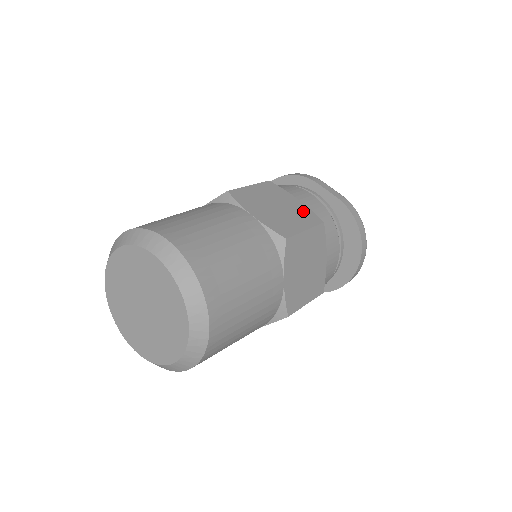
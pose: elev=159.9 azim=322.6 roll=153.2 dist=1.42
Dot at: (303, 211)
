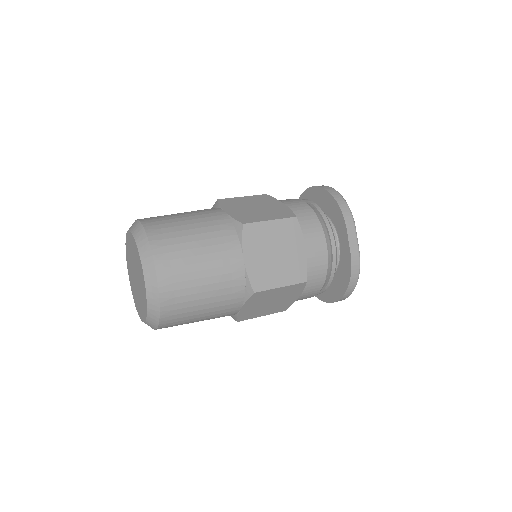
Dot at: (298, 264)
